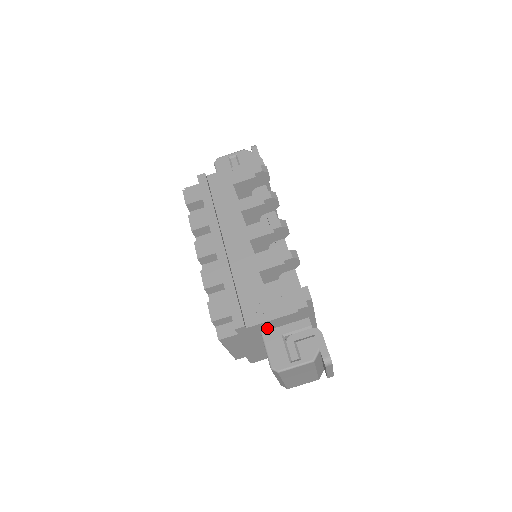
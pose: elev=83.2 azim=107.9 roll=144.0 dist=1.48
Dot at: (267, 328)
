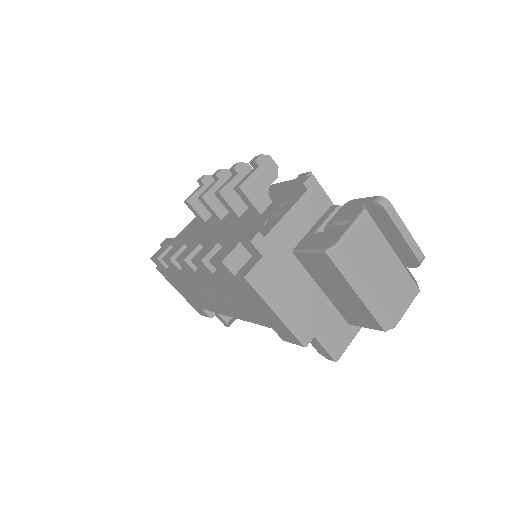
Dot at: (294, 239)
